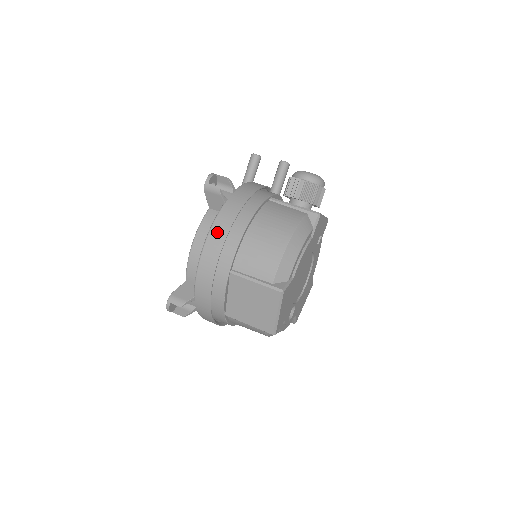
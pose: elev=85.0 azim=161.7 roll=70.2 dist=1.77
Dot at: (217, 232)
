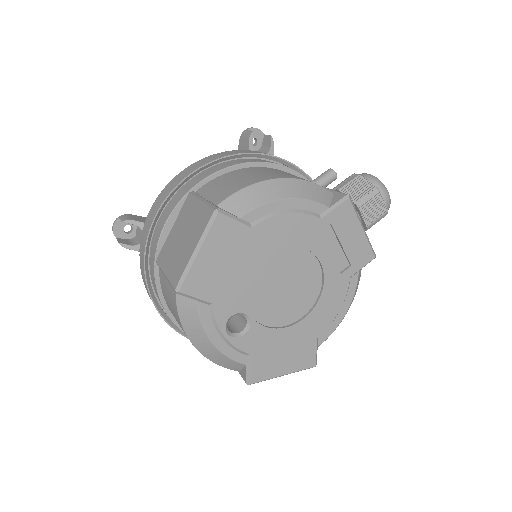
Dot at: (213, 156)
